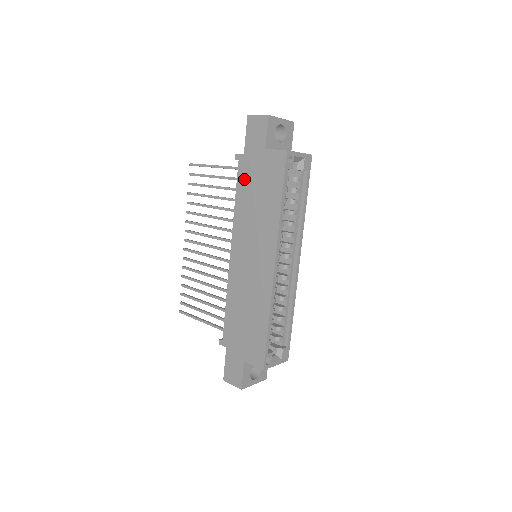
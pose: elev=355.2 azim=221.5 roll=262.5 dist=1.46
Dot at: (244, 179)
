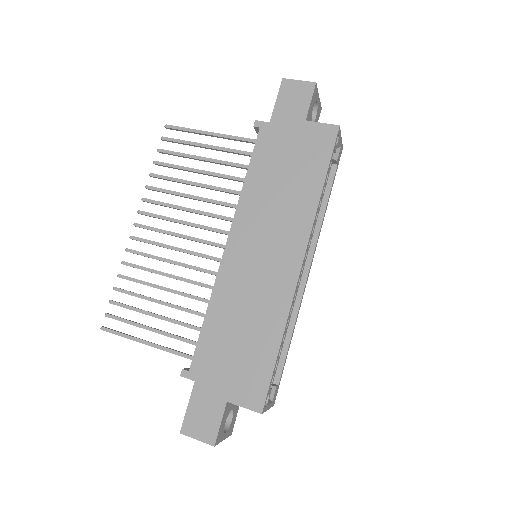
Dot at: (266, 152)
